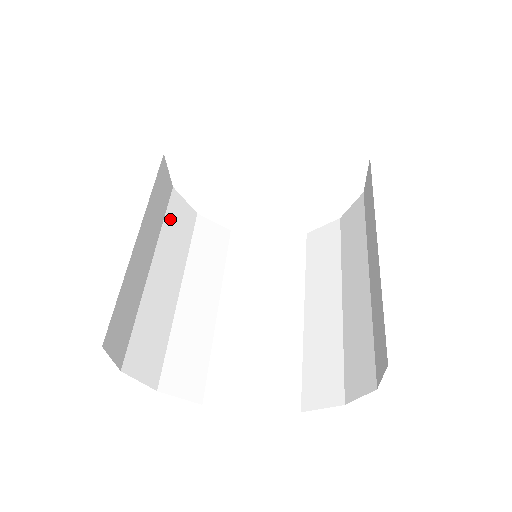
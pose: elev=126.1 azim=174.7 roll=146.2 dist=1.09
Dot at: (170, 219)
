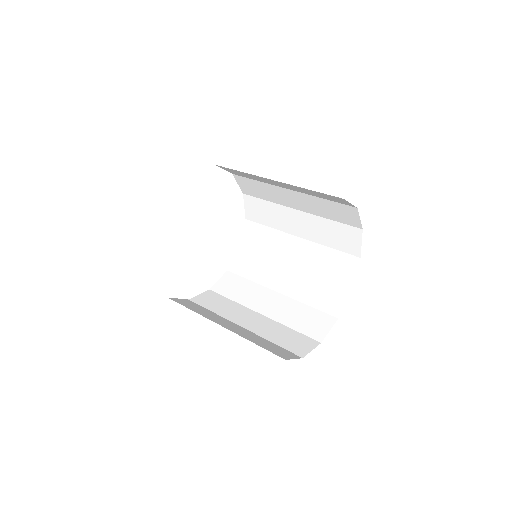
Dot at: occluded
